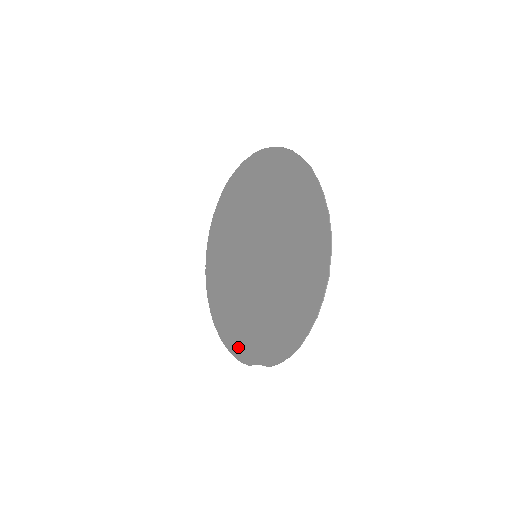
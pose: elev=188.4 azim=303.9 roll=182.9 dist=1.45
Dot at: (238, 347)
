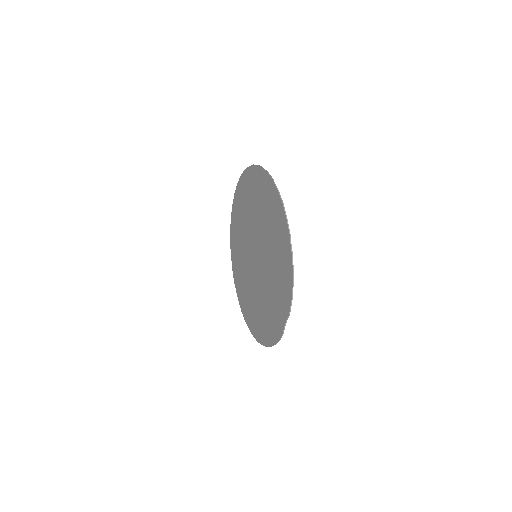
Dot at: (273, 333)
